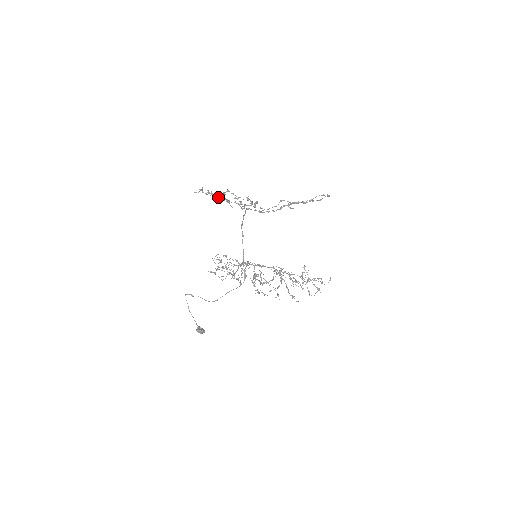
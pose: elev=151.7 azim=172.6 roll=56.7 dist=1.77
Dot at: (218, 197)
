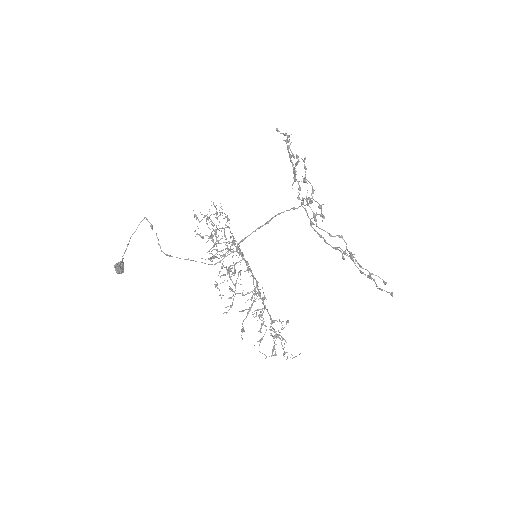
Dot at: occluded
